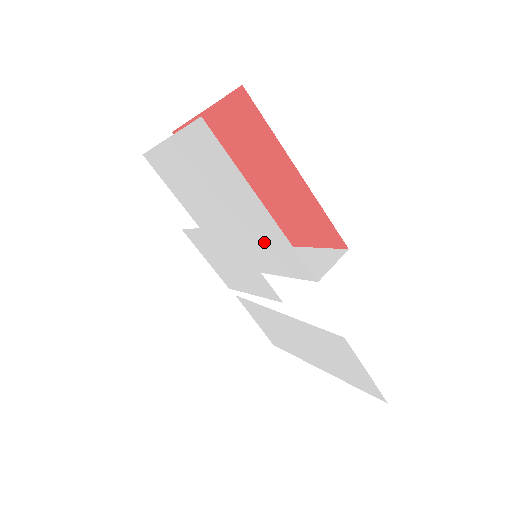
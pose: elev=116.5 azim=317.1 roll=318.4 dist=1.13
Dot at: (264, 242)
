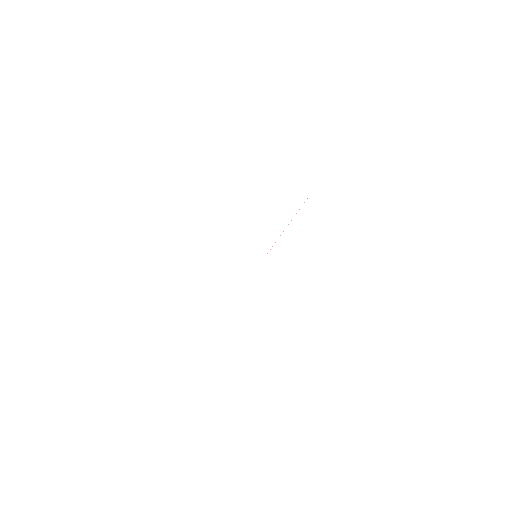
Dot at: (266, 206)
